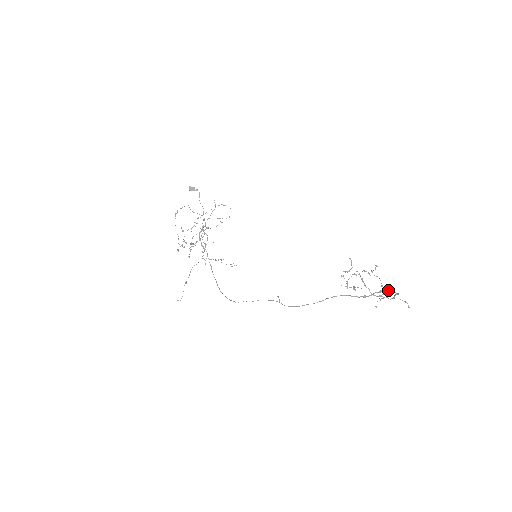
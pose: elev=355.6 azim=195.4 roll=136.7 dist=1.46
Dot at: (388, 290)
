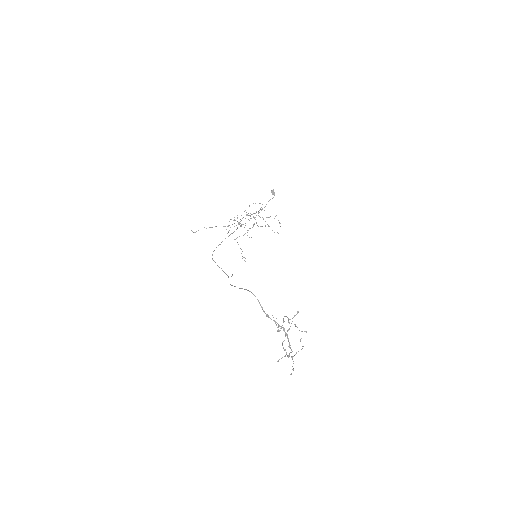
Dot at: (286, 334)
